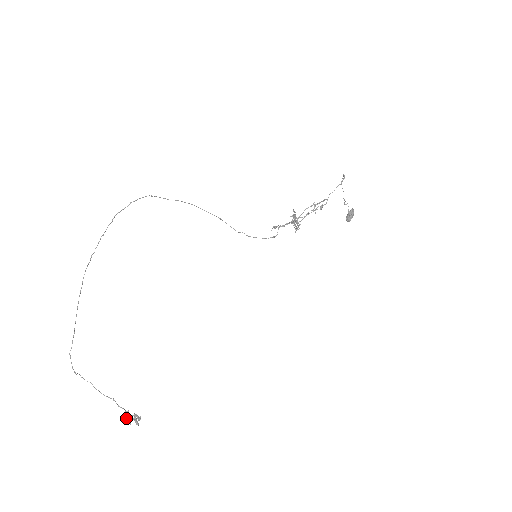
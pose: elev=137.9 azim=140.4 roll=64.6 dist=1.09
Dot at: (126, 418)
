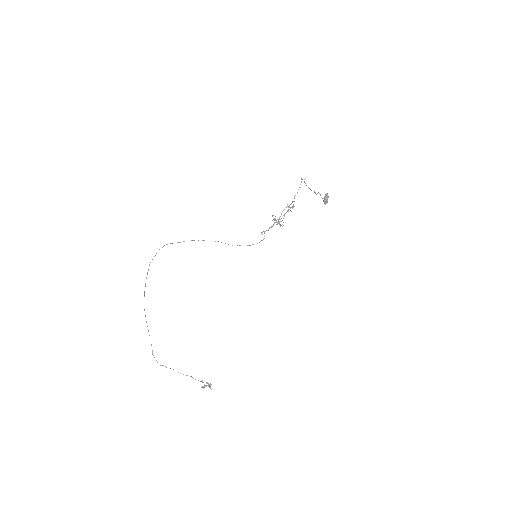
Dot at: (202, 386)
